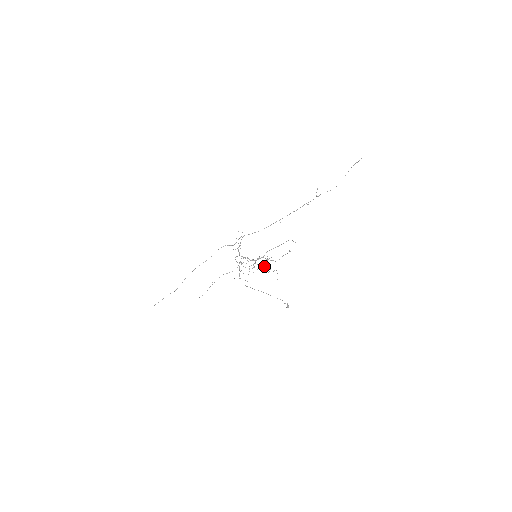
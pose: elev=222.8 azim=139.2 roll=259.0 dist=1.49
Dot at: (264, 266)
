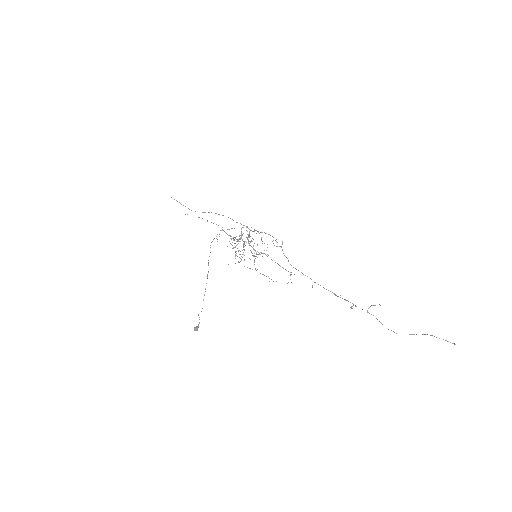
Dot at: (244, 249)
